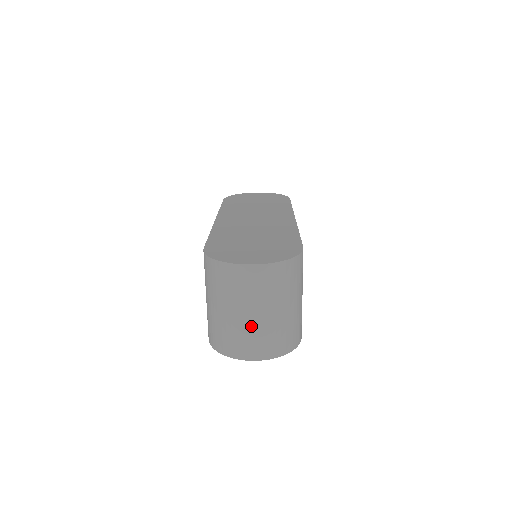
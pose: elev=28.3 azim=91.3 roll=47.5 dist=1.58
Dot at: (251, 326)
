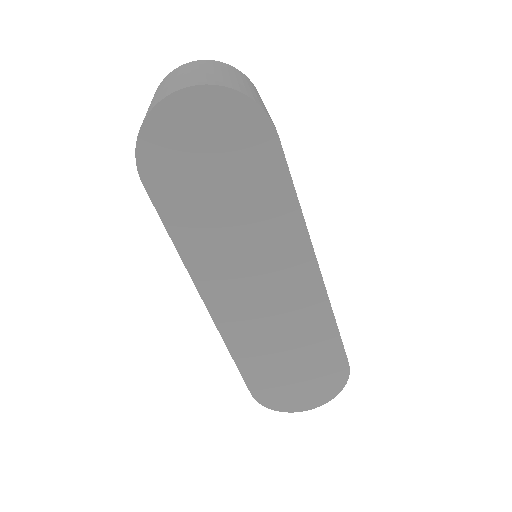
Dot at: (180, 79)
